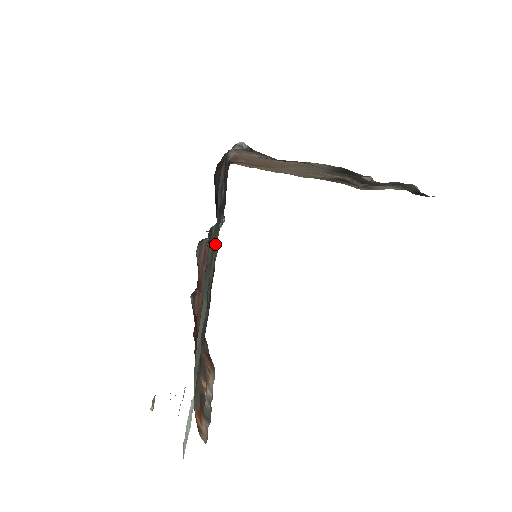
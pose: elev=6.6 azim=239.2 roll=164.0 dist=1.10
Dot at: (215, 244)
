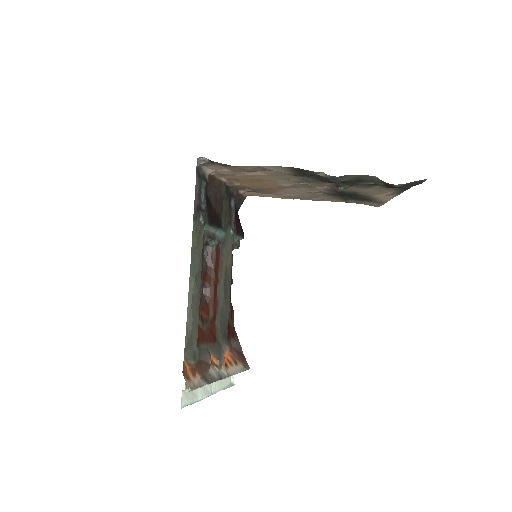
Dot at: (227, 251)
